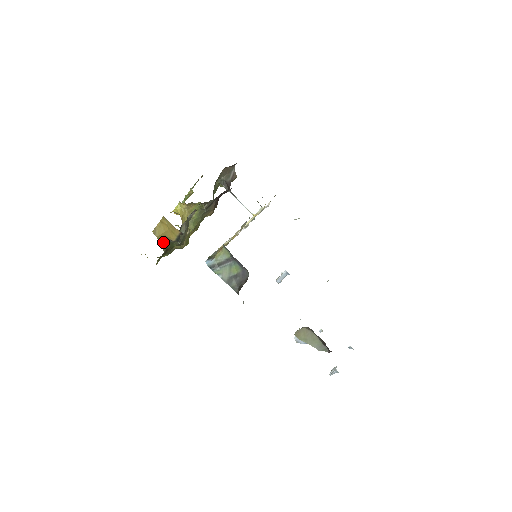
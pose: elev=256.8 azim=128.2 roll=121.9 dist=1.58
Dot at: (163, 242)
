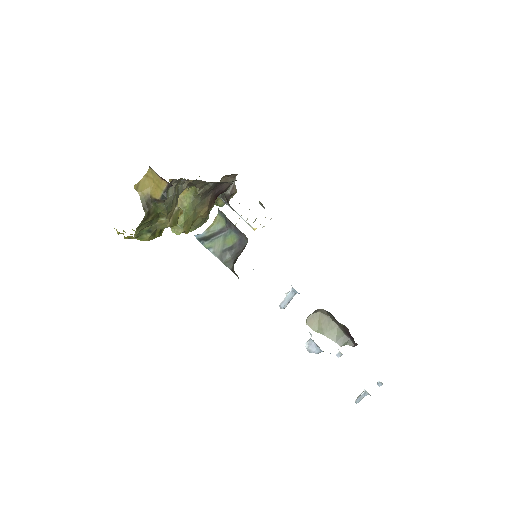
Dot at: (145, 201)
